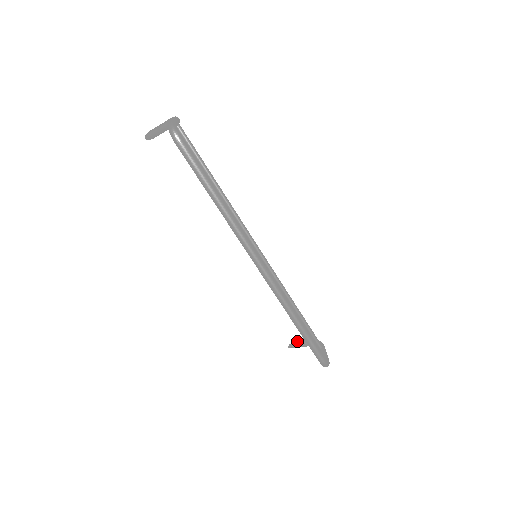
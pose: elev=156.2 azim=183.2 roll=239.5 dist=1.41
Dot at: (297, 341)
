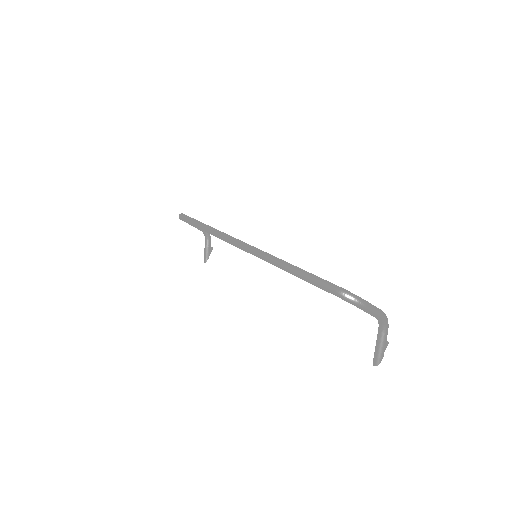
Dot at: occluded
